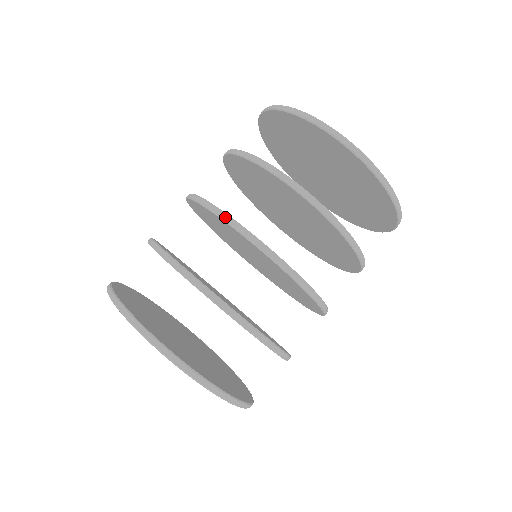
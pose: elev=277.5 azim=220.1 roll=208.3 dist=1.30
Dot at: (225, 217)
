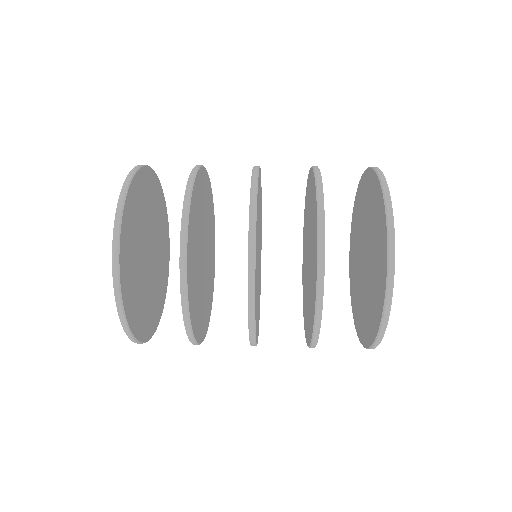
Dot at: (255, 171)
